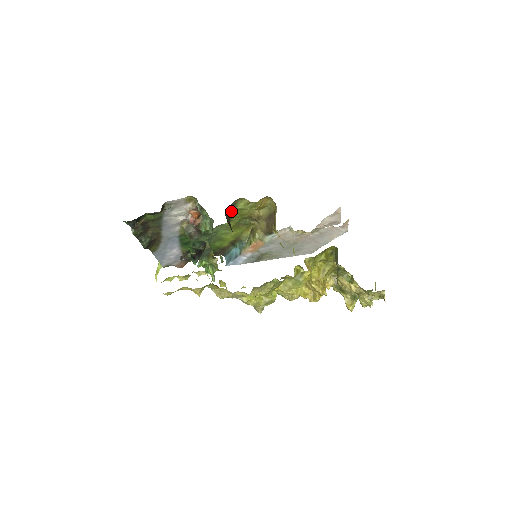
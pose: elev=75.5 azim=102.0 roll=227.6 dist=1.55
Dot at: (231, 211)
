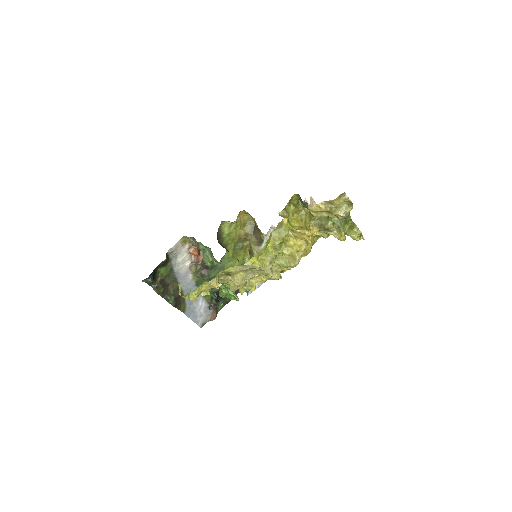
Dot at: (222, 239)
